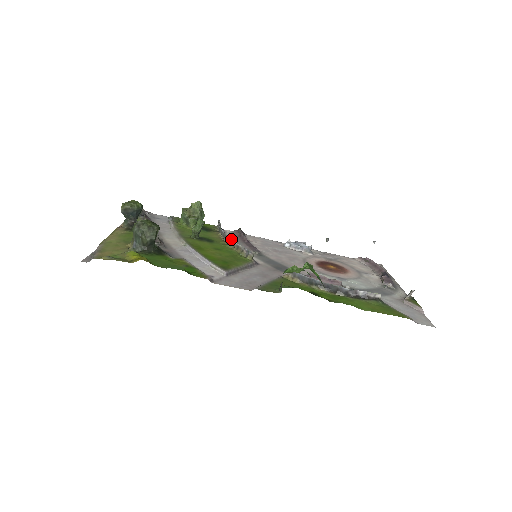
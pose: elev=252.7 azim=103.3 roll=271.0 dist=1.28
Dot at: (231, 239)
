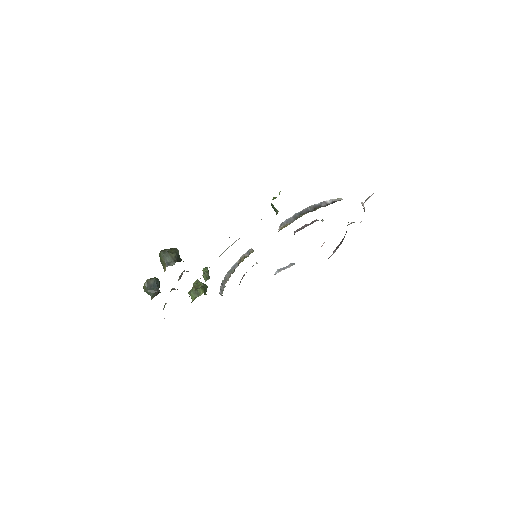
Dot at: (233, 267)
